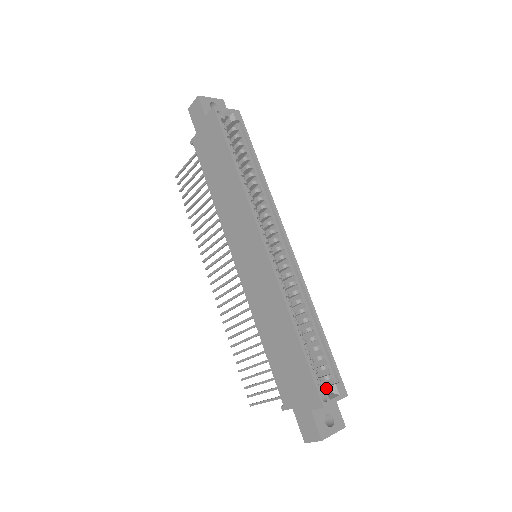
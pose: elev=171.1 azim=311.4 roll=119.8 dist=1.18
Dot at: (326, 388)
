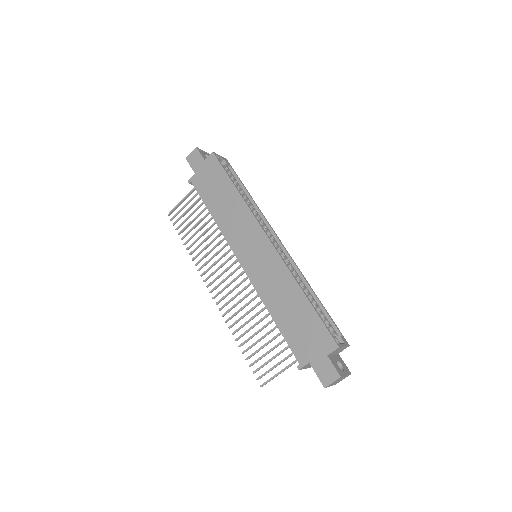
Dot at: occluded
